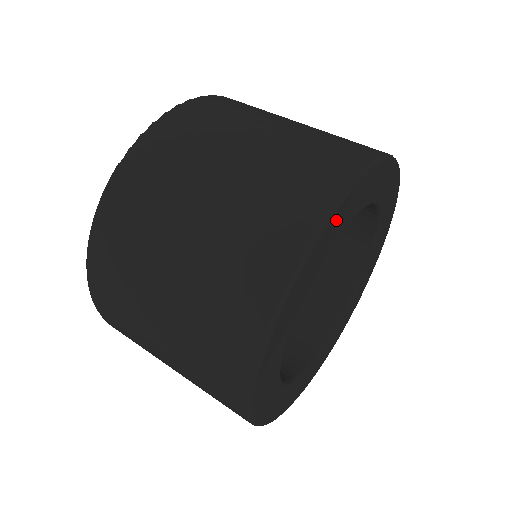
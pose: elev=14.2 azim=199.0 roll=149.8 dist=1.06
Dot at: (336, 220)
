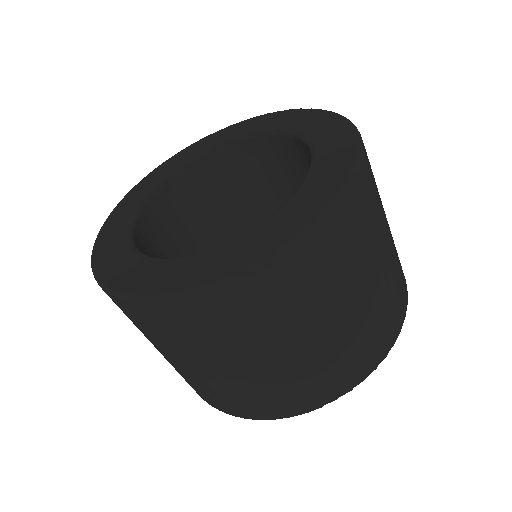
Dot at: occluded
